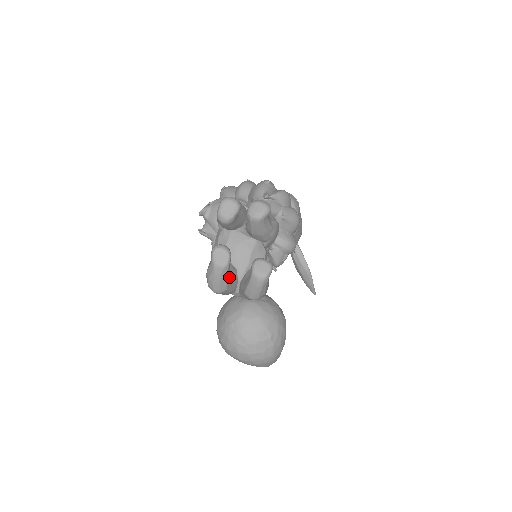
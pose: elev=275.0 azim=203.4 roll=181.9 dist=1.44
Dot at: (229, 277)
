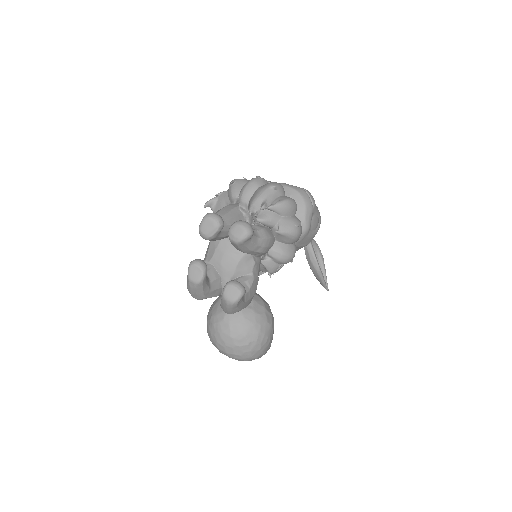
Dot at: (207, 289)
